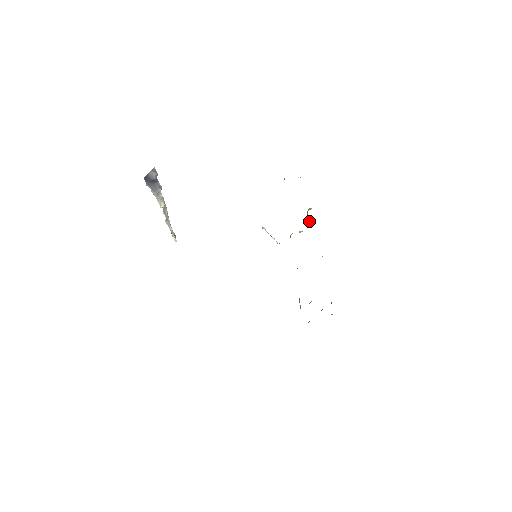
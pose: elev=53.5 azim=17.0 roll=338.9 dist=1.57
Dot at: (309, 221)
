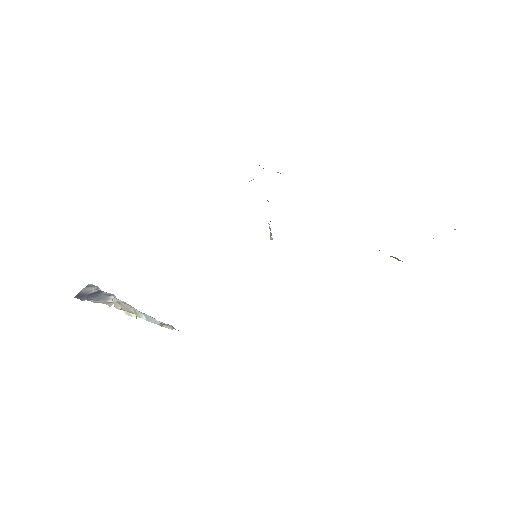
Dot at: occluded
